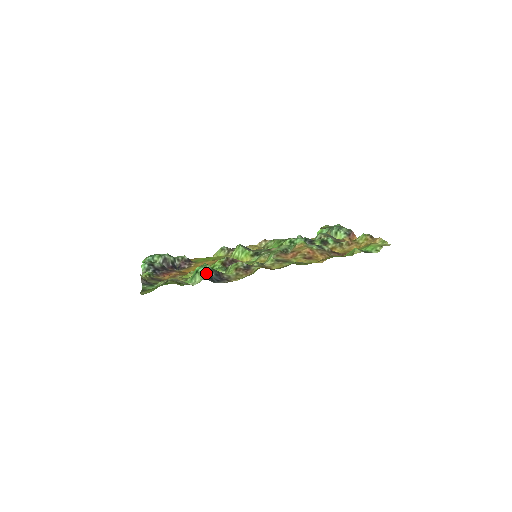
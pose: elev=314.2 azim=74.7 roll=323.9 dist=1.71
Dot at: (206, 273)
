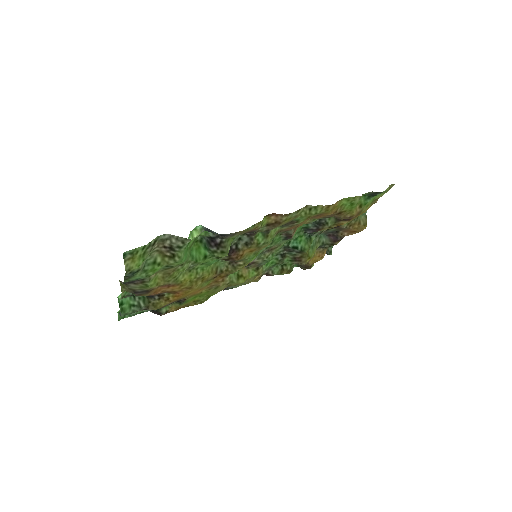
Dot at: (204, 228)
